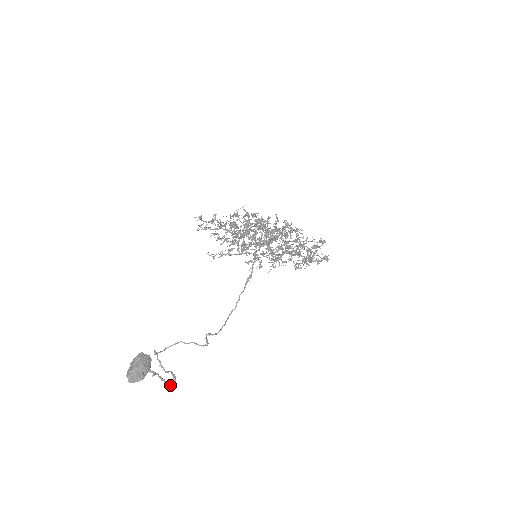
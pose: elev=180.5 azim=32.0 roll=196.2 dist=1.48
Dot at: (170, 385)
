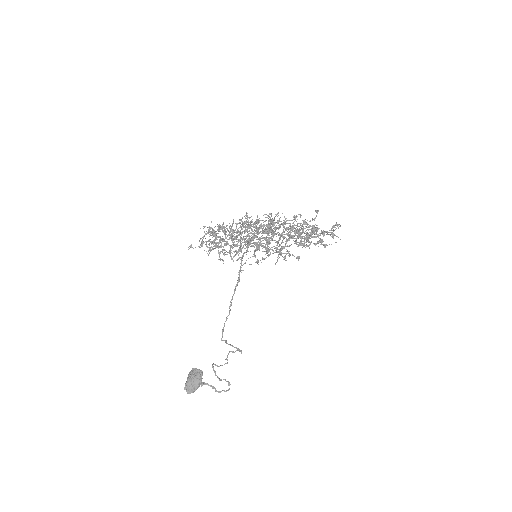
Dot at: occluded
